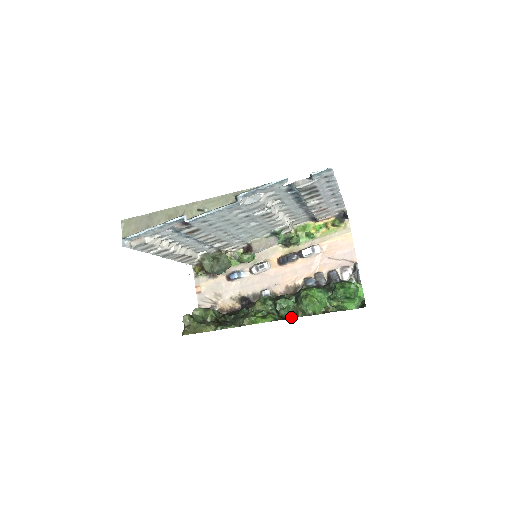
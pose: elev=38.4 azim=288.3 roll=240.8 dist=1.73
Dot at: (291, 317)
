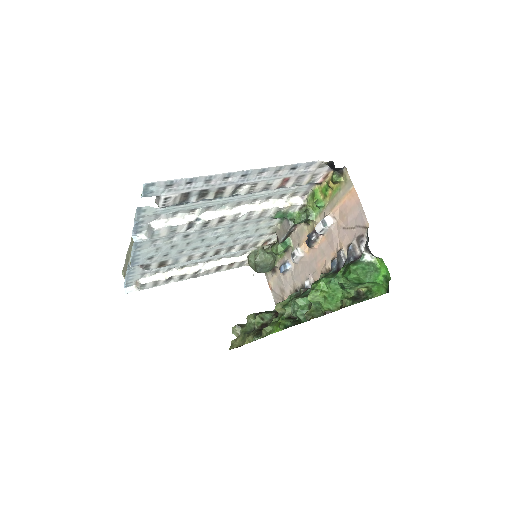
Dot at: (305, 320)
